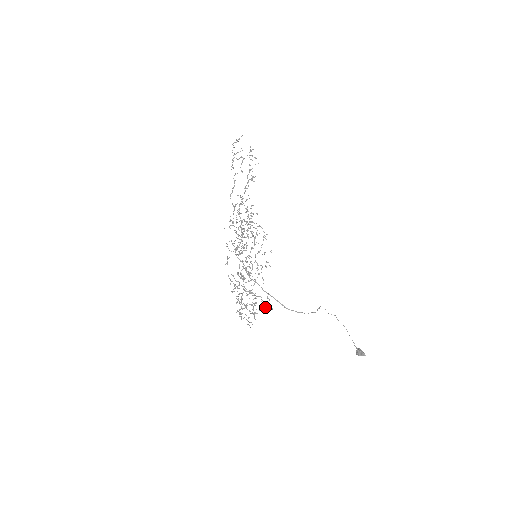
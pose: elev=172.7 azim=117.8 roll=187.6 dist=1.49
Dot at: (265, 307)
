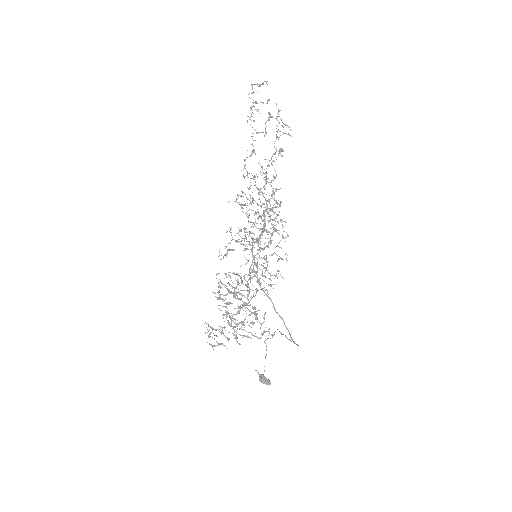
Dot at: (265, 331)
